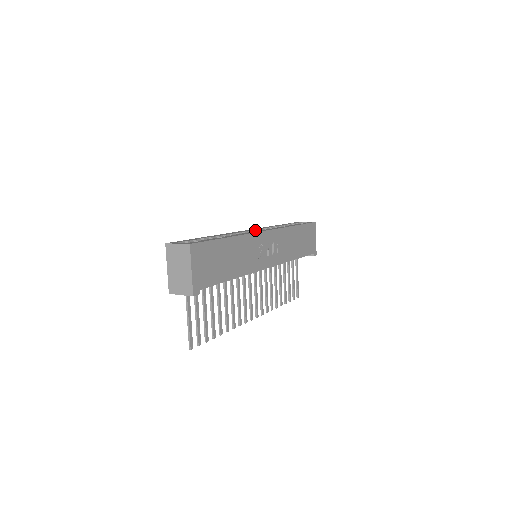
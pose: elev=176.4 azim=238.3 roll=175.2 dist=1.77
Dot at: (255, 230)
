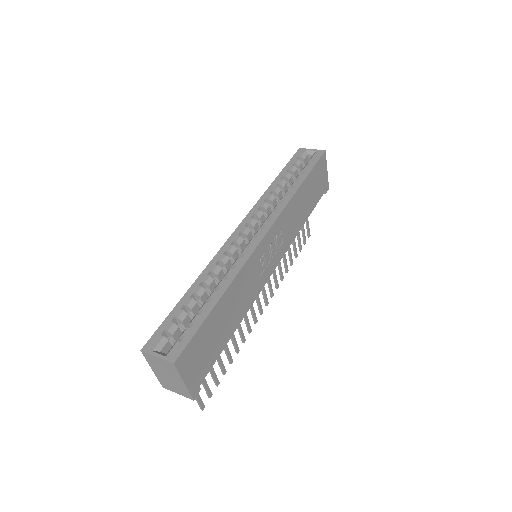
Dot at: (249, 224)
